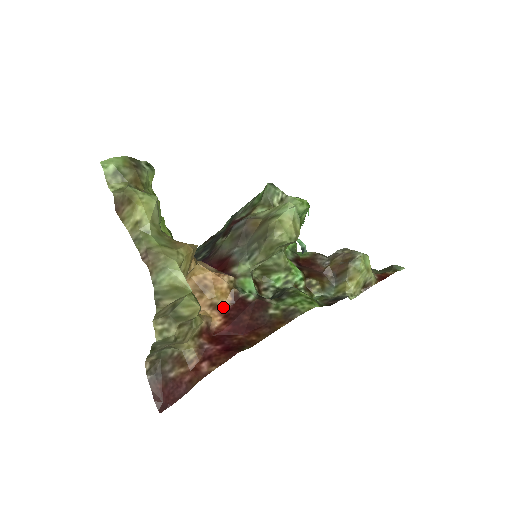
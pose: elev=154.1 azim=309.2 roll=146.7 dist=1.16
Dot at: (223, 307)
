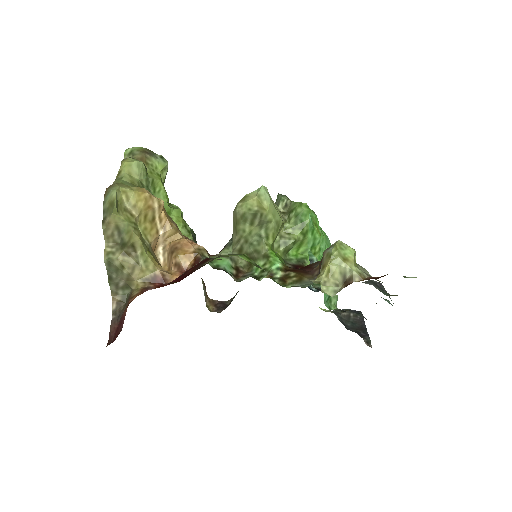
Dot at: (186, 269)
